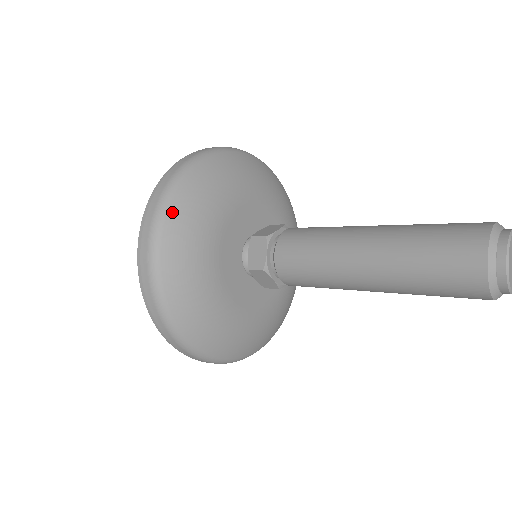
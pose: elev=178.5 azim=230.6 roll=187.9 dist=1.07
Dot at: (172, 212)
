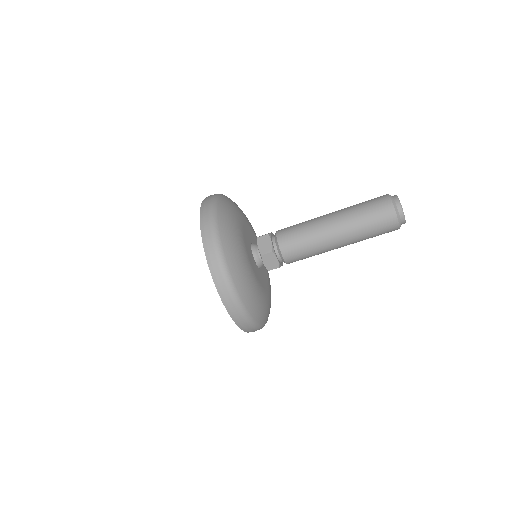
Dot at: occluded
